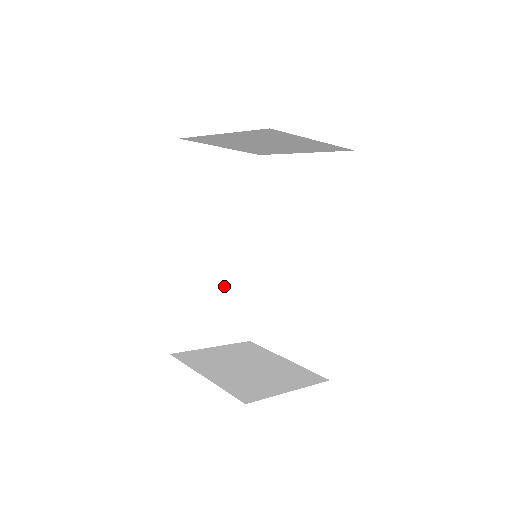
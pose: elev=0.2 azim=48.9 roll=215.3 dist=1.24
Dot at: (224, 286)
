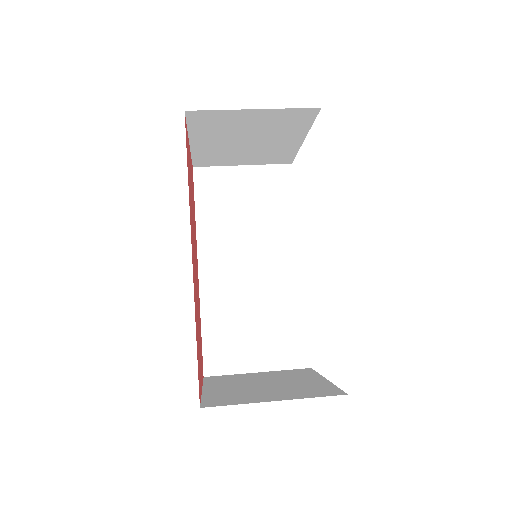
Dot at: (265, 304)
